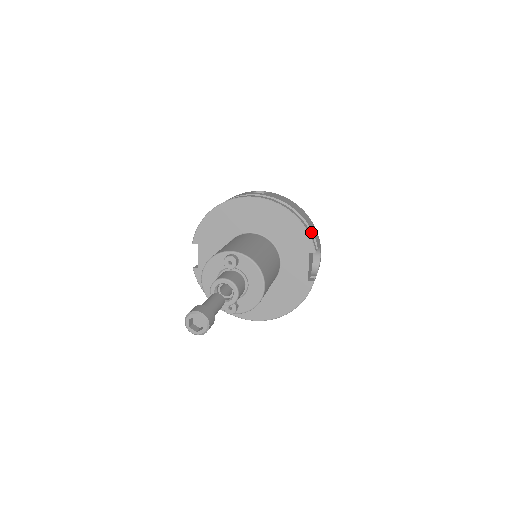
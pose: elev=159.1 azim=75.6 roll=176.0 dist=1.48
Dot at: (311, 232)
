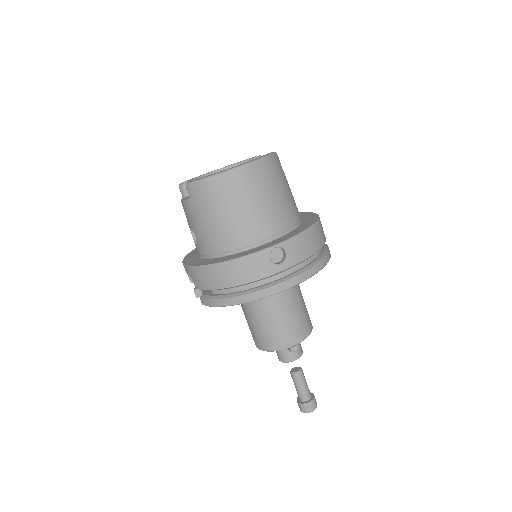
Dot at: (325, 241)
